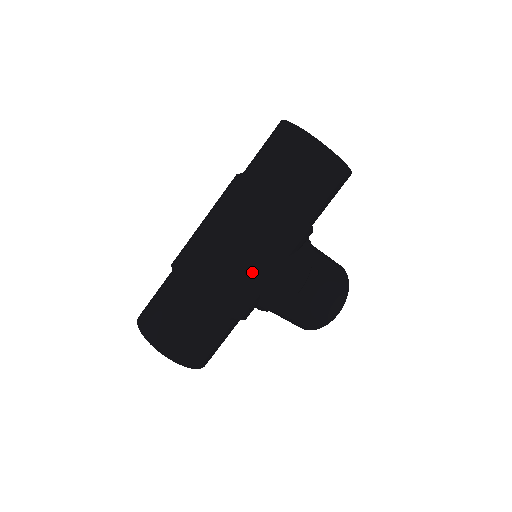
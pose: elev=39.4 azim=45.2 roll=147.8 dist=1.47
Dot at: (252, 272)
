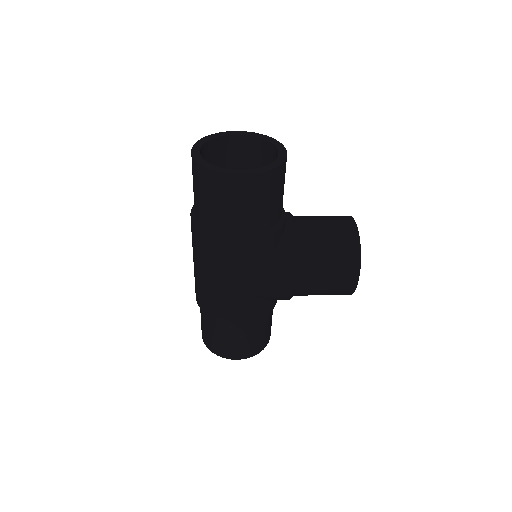
Dot at: (235, 292)
